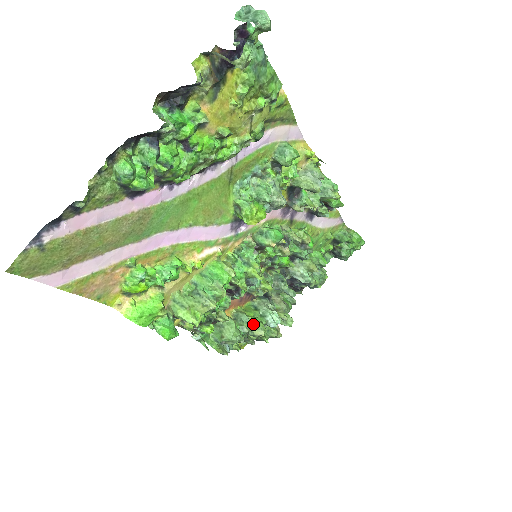
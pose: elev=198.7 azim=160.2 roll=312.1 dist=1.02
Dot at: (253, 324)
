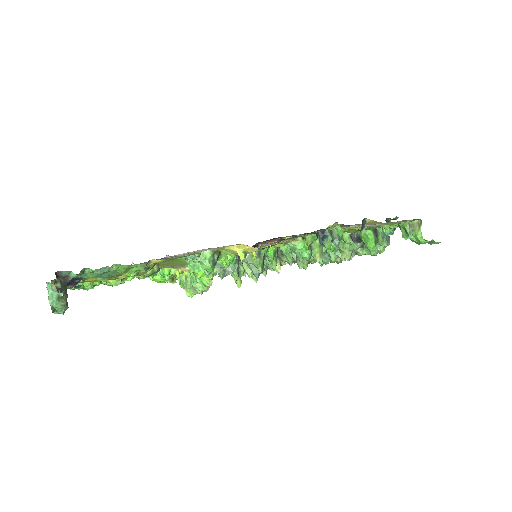
Dot at: occluded
